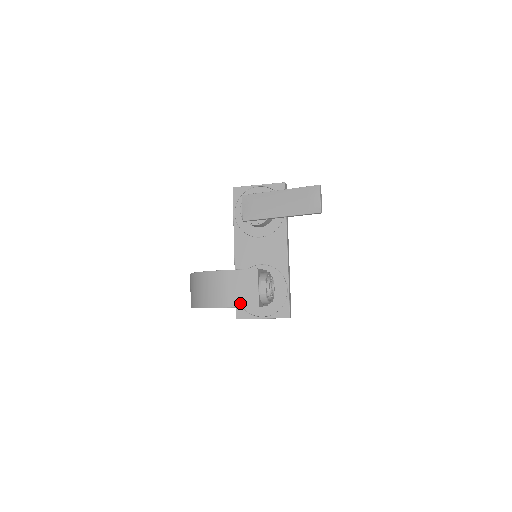
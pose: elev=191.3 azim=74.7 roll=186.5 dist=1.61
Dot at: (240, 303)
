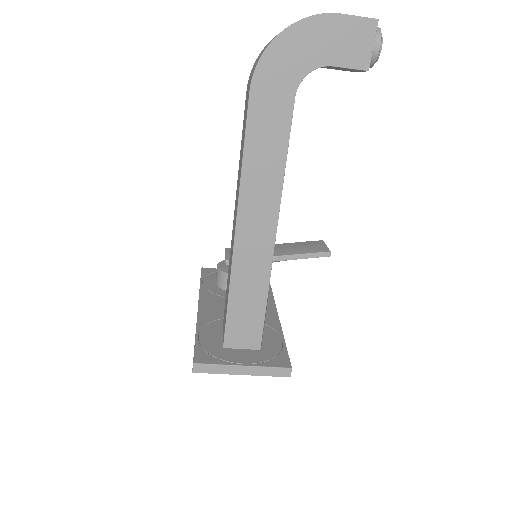
Dot at: (353, 16)
